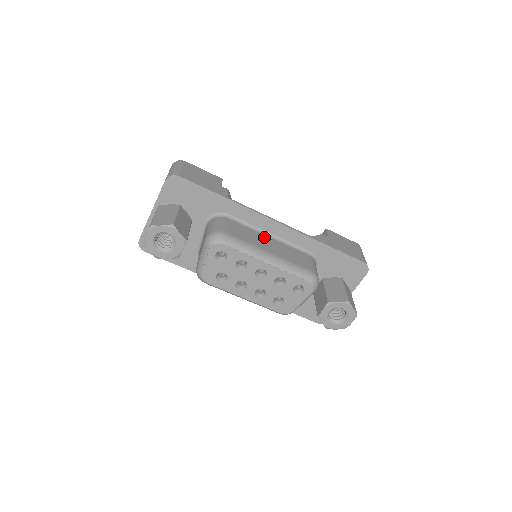
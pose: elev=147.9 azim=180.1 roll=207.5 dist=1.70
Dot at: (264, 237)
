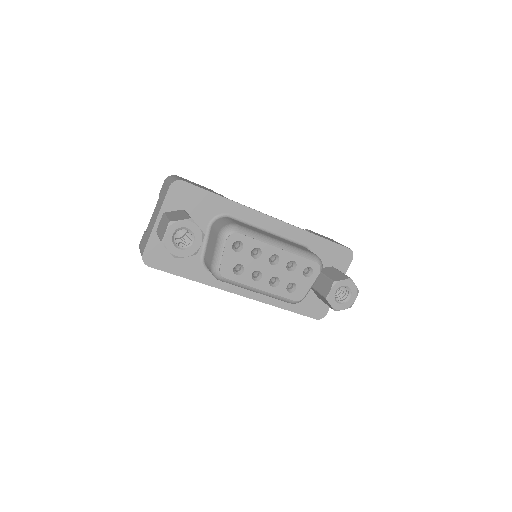
Dot at: (265, 232)
